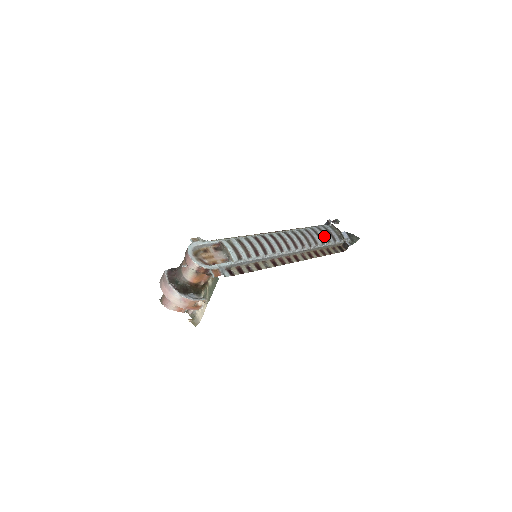
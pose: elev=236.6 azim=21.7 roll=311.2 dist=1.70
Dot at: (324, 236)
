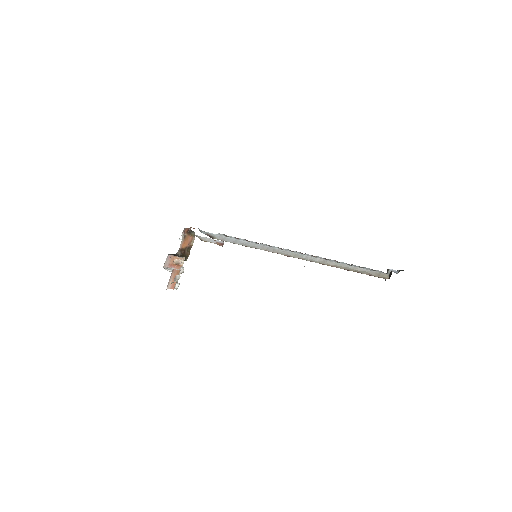
Dot at: occluded
